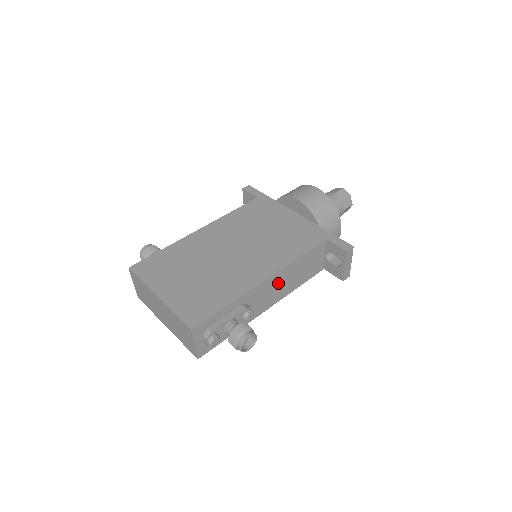
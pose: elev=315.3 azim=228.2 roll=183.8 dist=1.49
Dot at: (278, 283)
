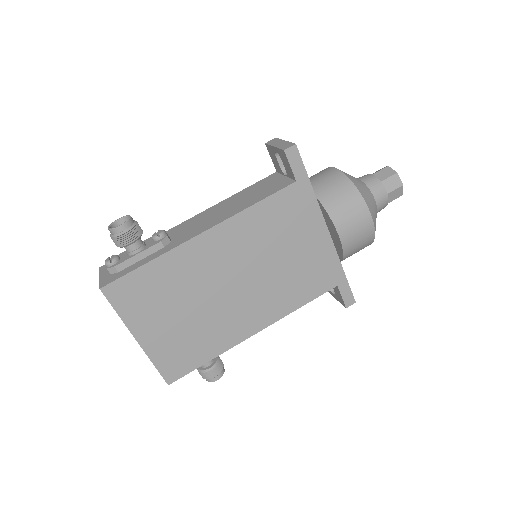
Dot at: occluded
